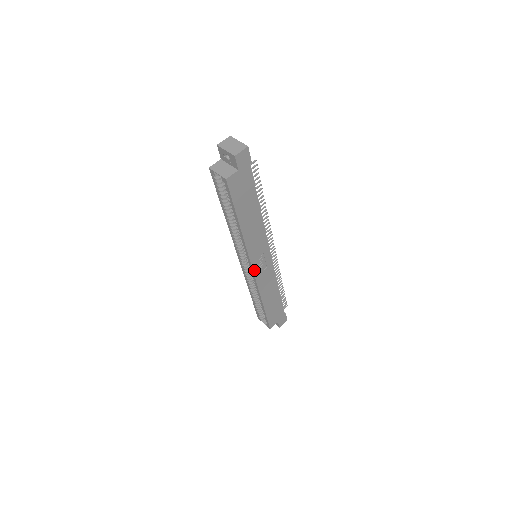
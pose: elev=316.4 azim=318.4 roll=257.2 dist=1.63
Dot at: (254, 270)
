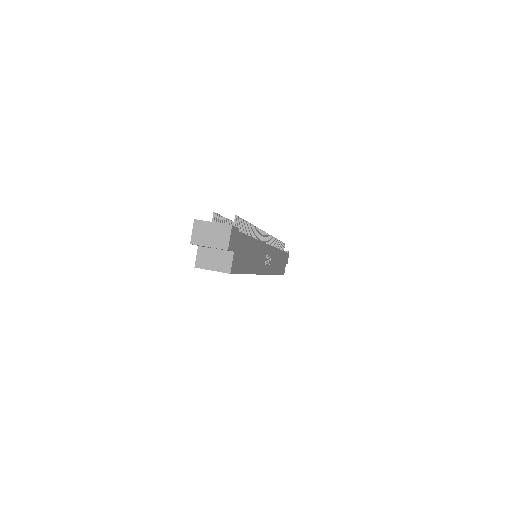
Dot at: (266, 273)
